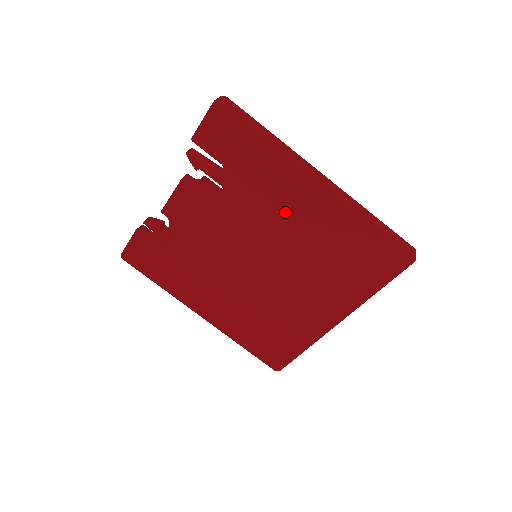
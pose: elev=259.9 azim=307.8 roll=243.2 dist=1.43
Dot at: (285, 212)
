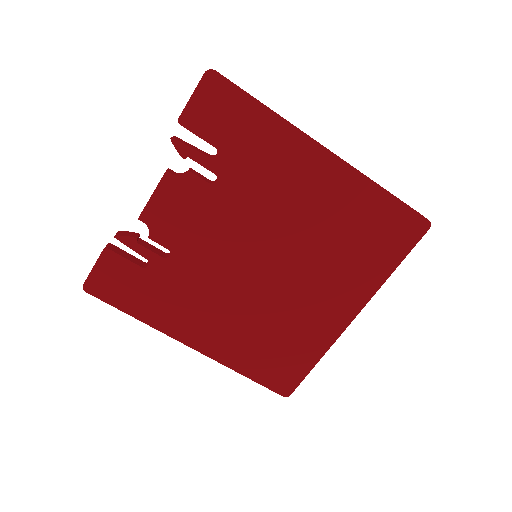
Dot at: (290, 194)
